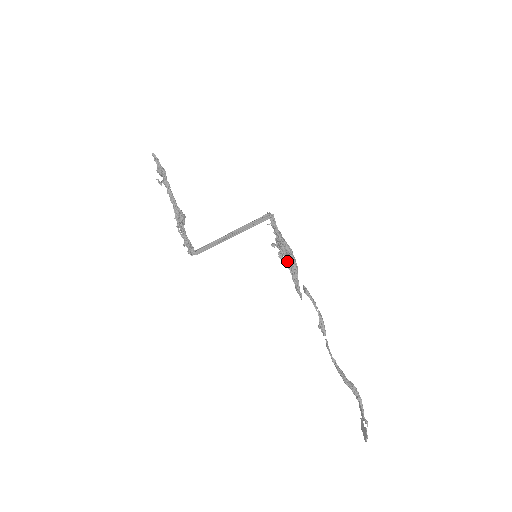
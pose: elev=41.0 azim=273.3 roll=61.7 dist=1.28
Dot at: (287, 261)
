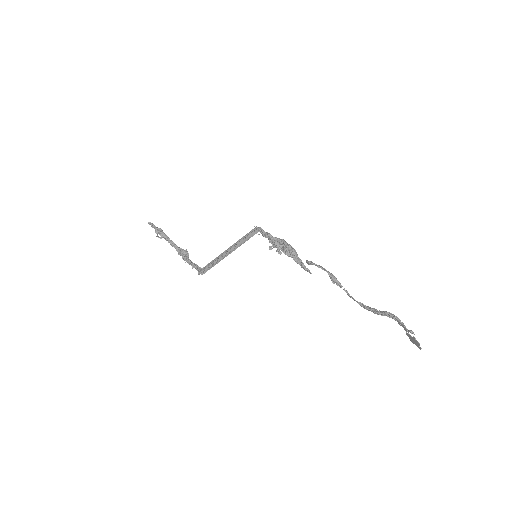
Dot at: (284, 250)
